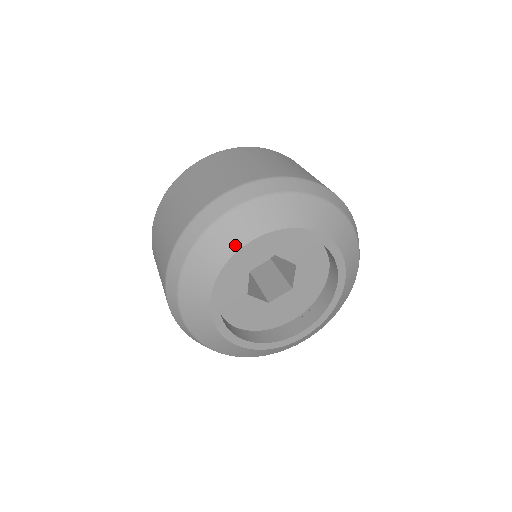
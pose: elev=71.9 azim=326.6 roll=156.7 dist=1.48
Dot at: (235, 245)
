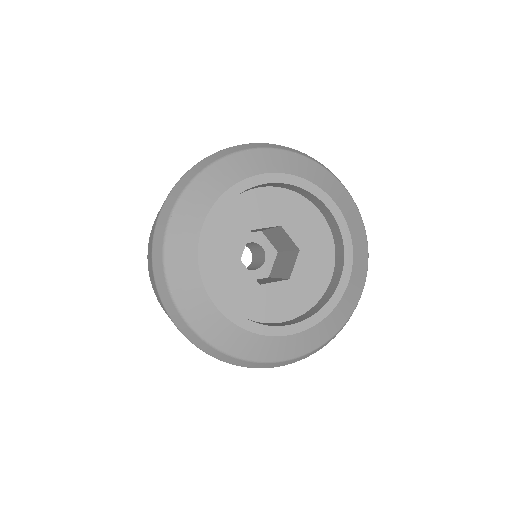
Dot at: (193, 240)
